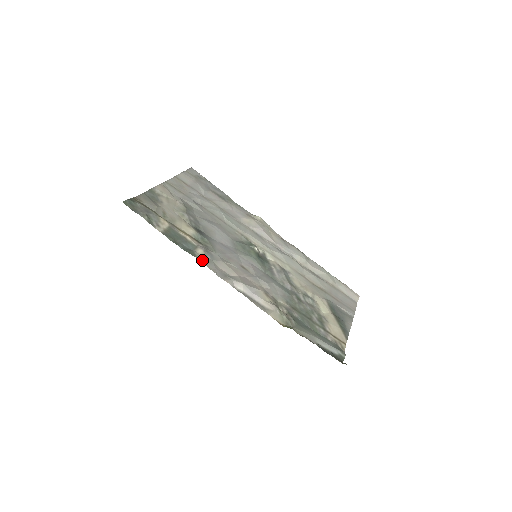
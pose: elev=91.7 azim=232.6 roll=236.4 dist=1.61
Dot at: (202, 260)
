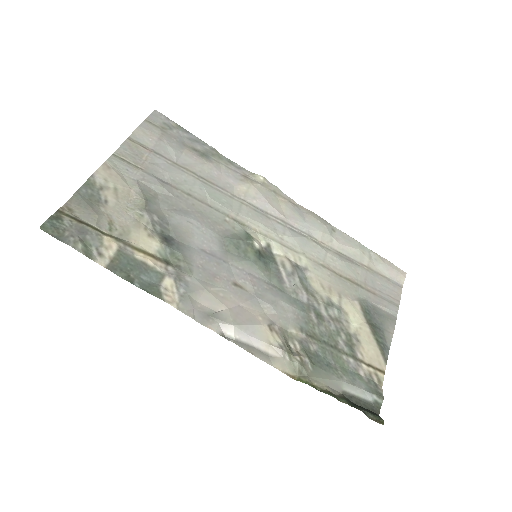
Dot at: (171, 300)
